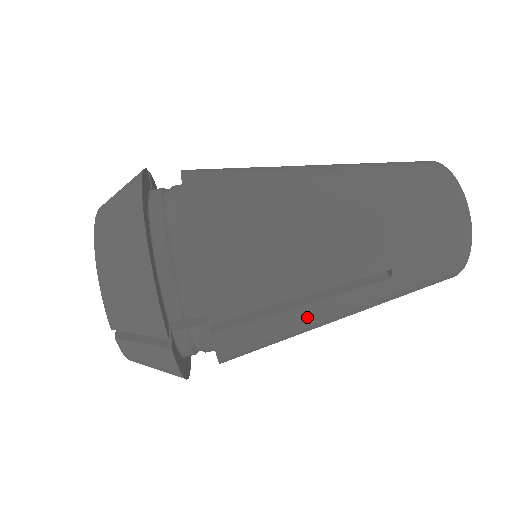
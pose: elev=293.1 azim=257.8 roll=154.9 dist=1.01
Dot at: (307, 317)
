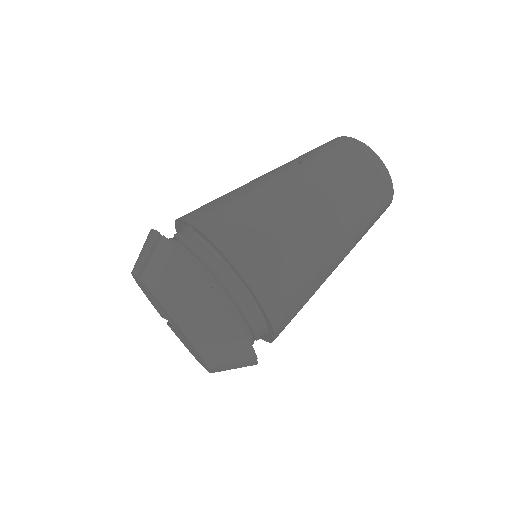
Dot at: occluded
